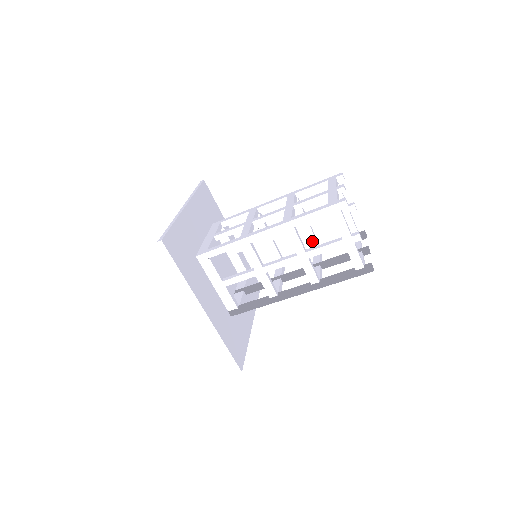
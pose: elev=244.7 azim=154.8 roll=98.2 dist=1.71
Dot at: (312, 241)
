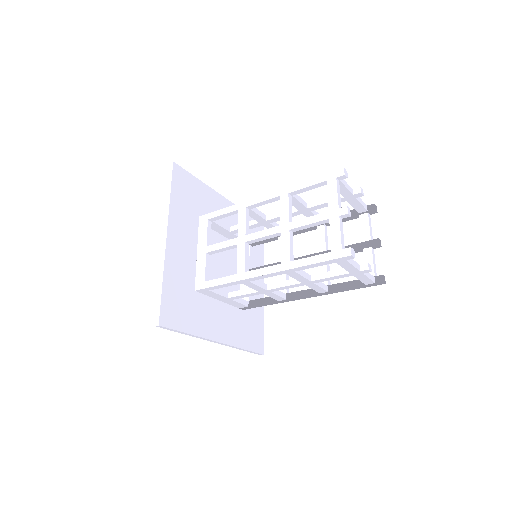
Dot at: occluded
